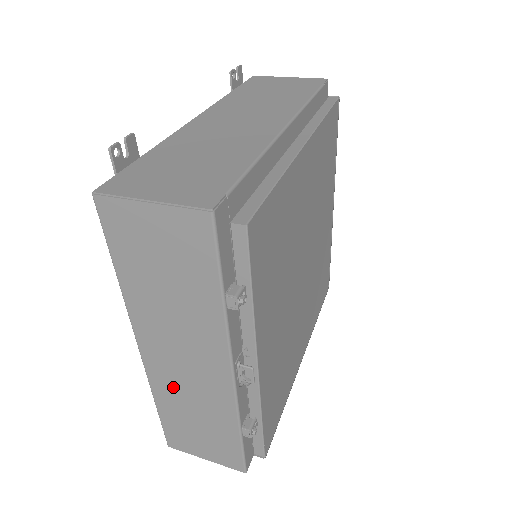
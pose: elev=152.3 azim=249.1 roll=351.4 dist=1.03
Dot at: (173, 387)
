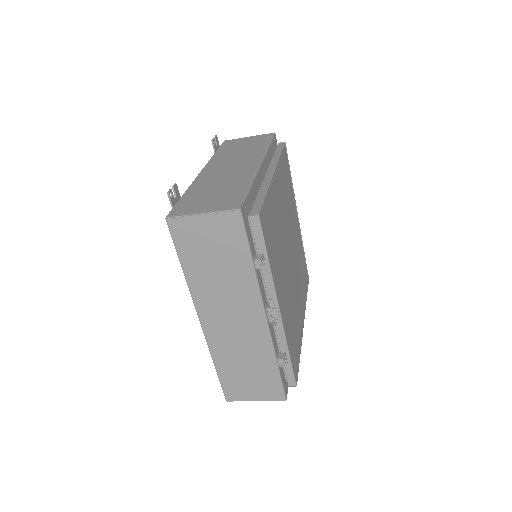
Dot at: (226, 344)
